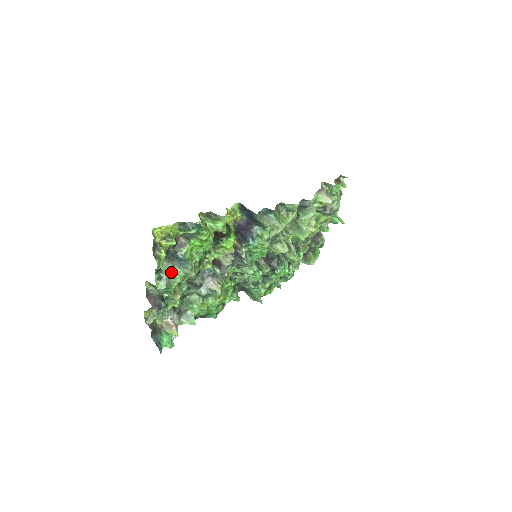
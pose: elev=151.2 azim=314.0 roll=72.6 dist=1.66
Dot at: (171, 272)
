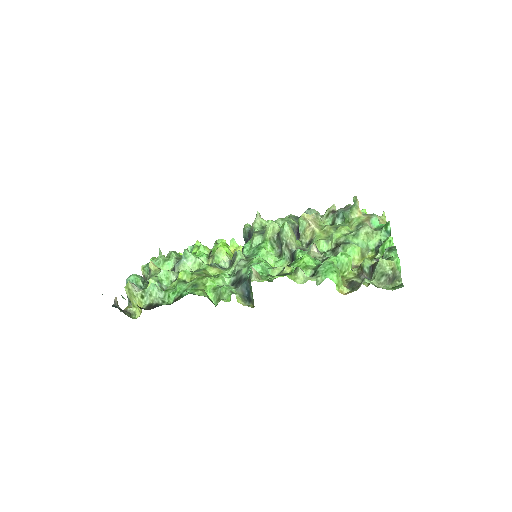
Dot at: occluded
